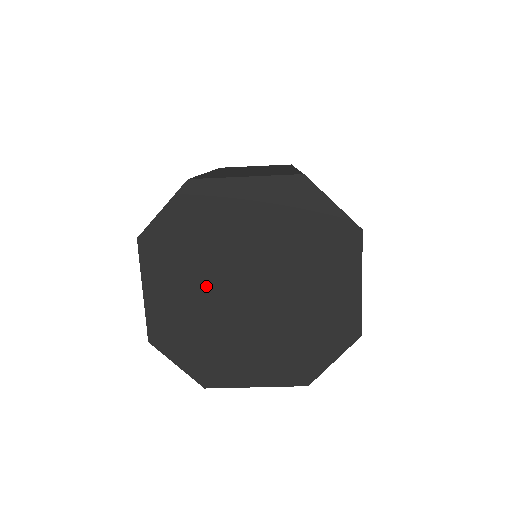
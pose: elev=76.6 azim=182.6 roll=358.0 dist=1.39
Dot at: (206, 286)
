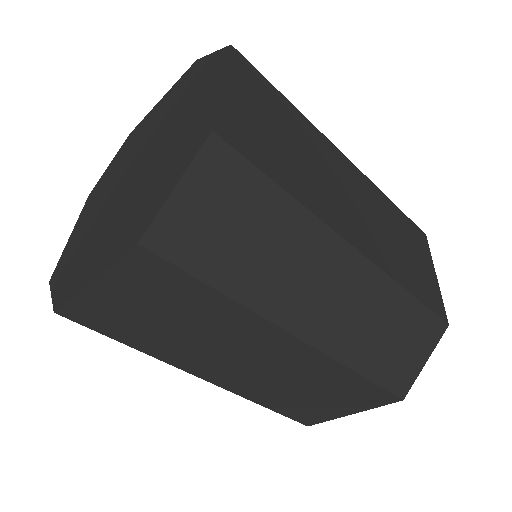
Dot at: (106, 198)
